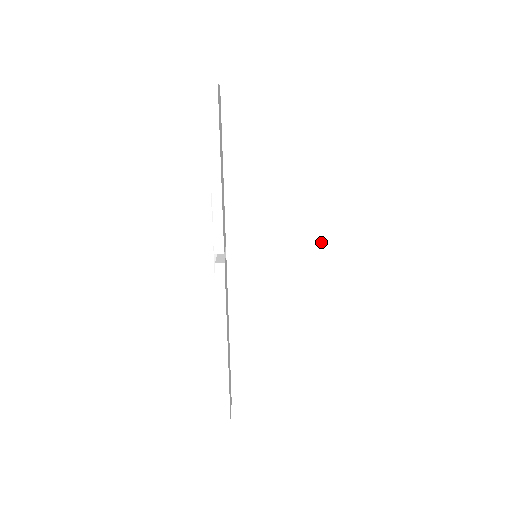
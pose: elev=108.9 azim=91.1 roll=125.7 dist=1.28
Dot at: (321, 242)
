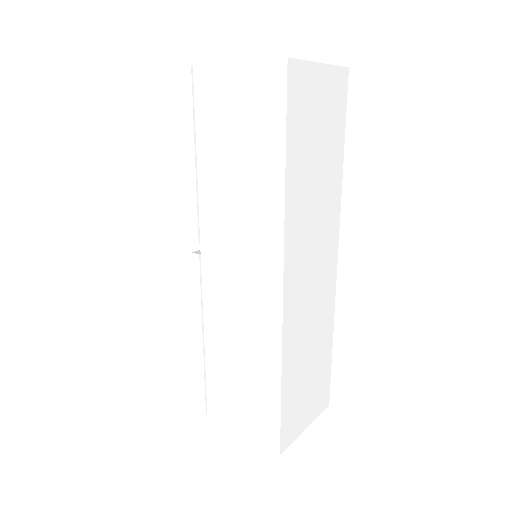
Dot at: (281, 253)
